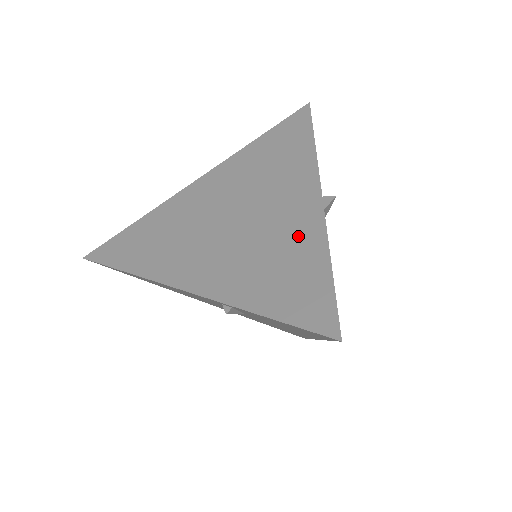
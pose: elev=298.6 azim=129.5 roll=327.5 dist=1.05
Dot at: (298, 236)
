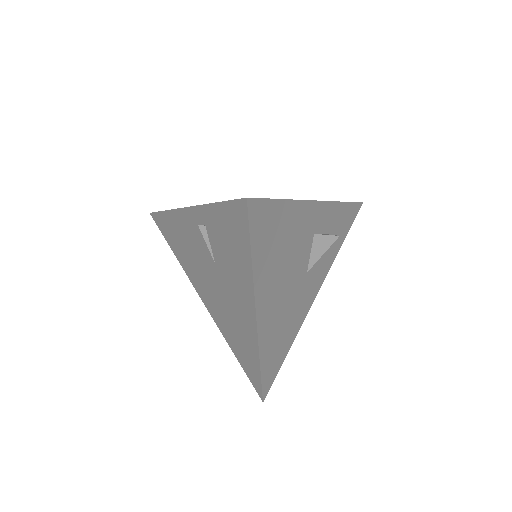
Dot at: occluded
